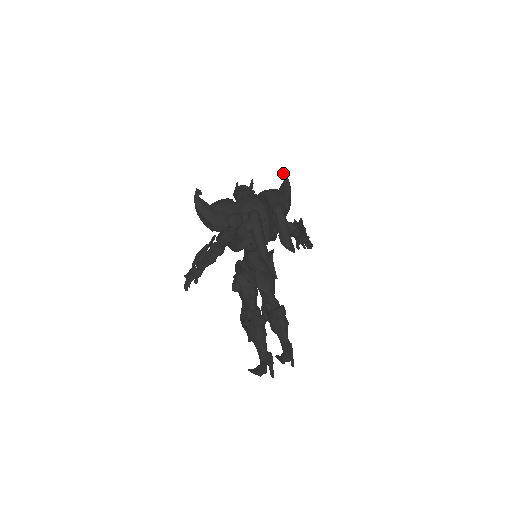
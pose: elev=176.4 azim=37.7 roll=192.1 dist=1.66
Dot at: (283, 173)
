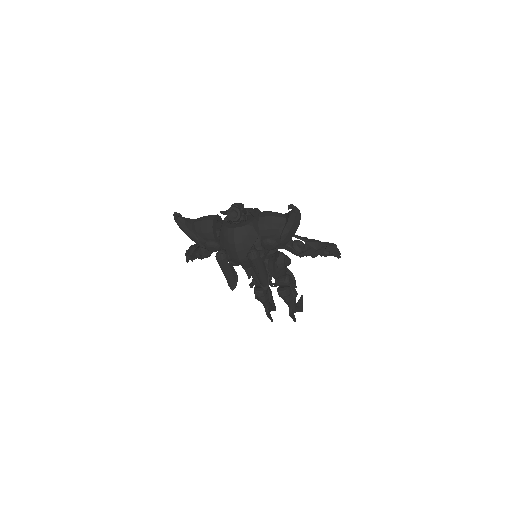
Dot at: (289, 205)
